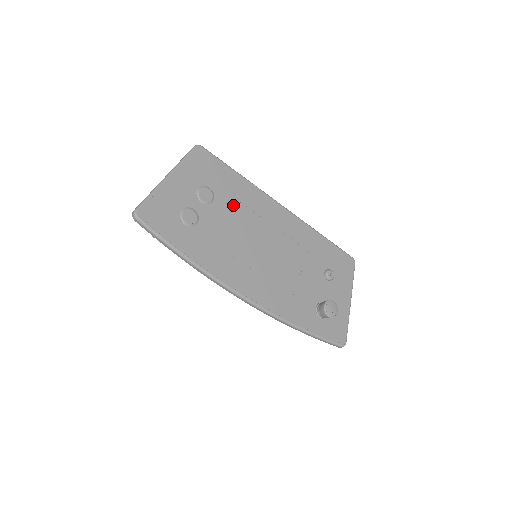
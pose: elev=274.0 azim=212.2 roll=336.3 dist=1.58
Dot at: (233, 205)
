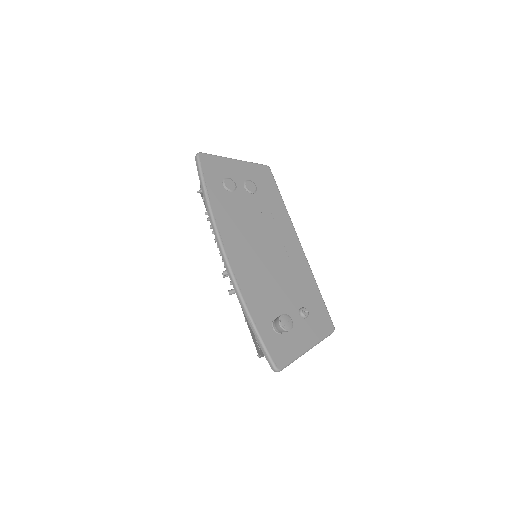
Dot at: (264, 208)
